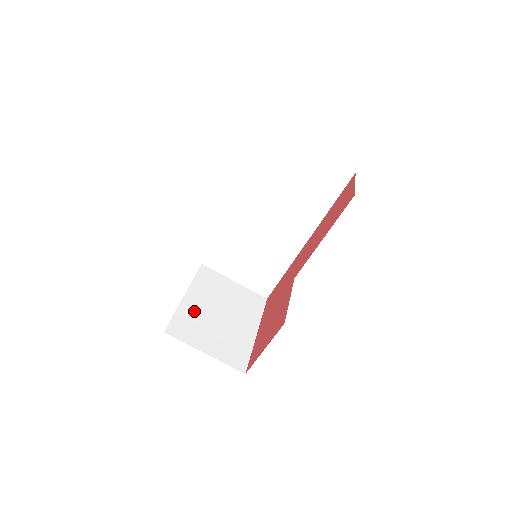
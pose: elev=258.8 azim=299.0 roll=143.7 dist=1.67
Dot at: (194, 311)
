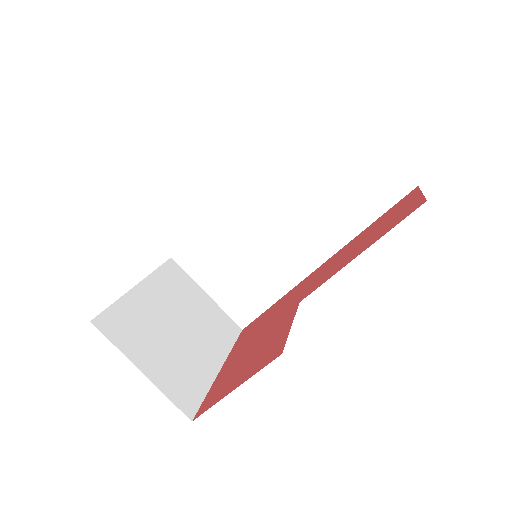
Dot at: (144, 309)
